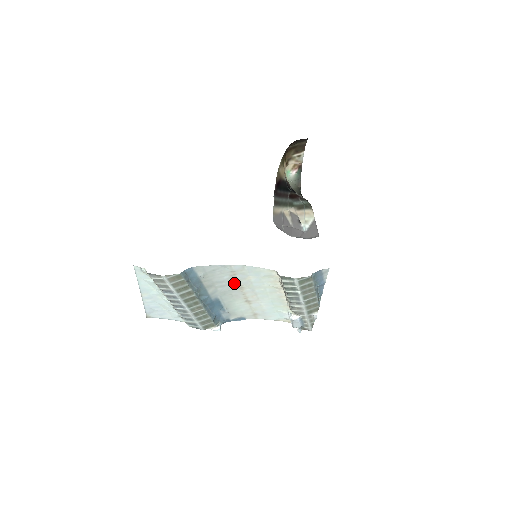
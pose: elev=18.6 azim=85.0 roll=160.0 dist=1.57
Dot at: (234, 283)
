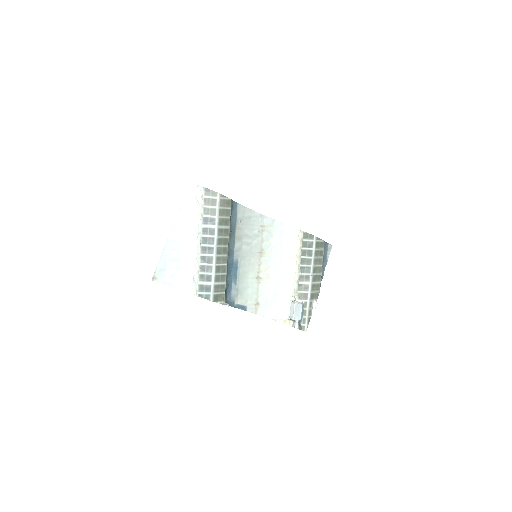
Dot at: (257, 244)
